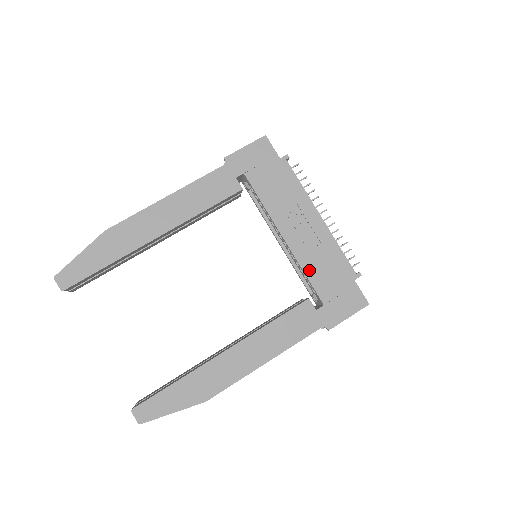
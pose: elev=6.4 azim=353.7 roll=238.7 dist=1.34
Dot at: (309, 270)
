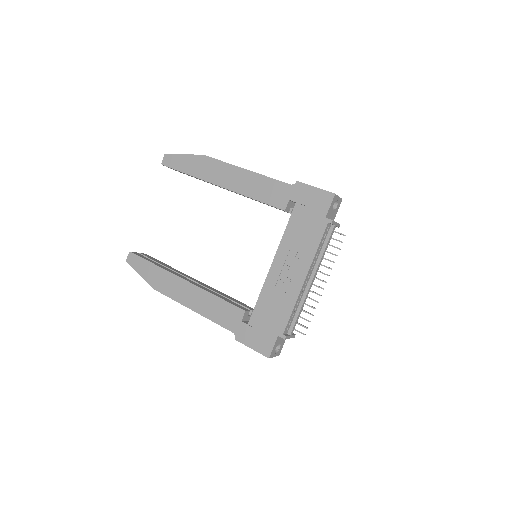
Dot at: (263, 297)
